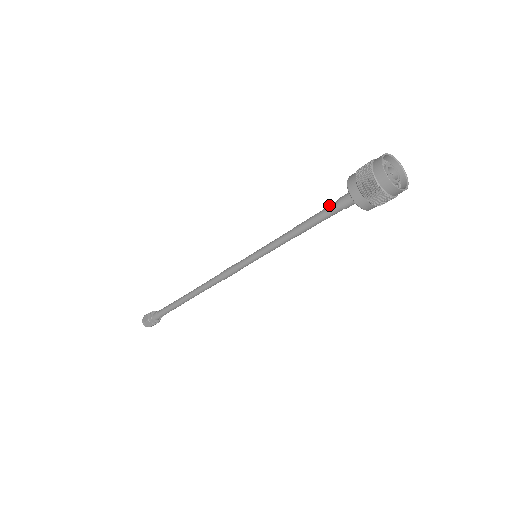
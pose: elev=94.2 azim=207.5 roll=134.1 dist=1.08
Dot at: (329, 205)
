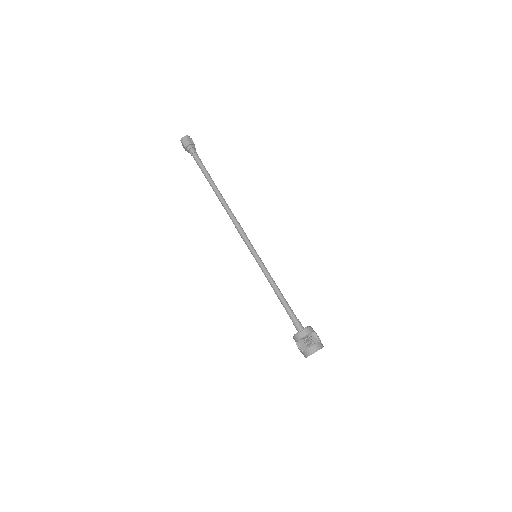
Dot at: (293, 313)
